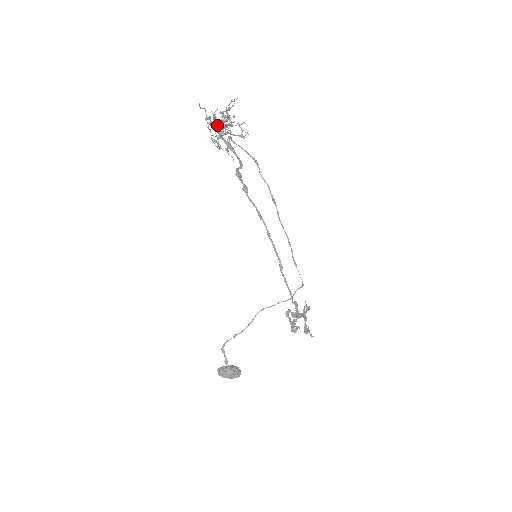
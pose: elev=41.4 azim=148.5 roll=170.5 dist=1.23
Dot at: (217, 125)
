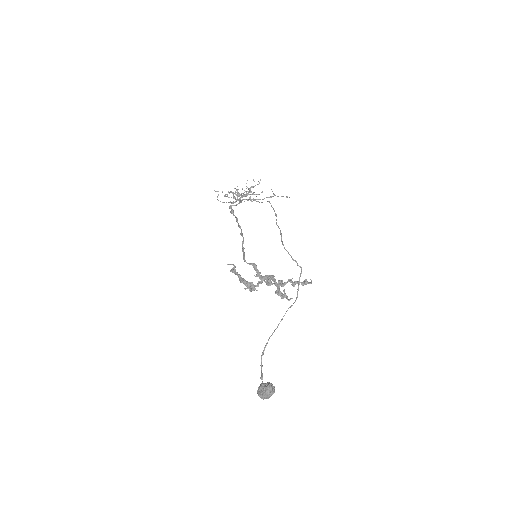
Dot at: (240, 197)
